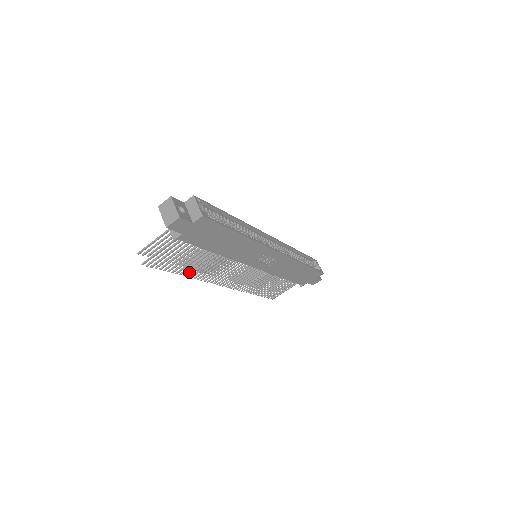
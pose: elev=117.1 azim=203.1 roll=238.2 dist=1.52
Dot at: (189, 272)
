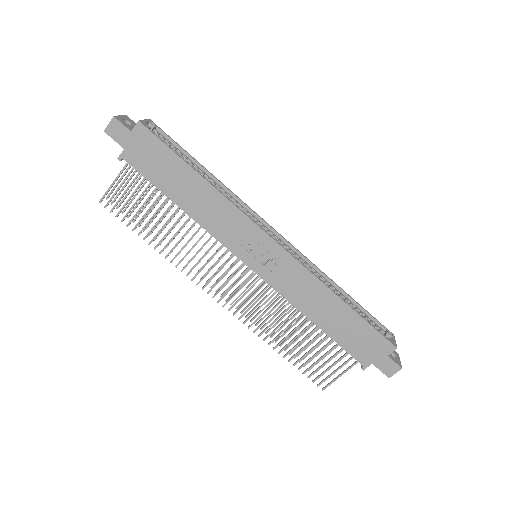
Dot at: (159, 243)
